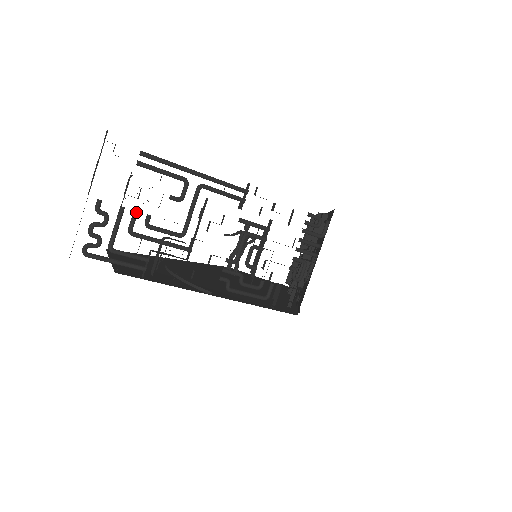
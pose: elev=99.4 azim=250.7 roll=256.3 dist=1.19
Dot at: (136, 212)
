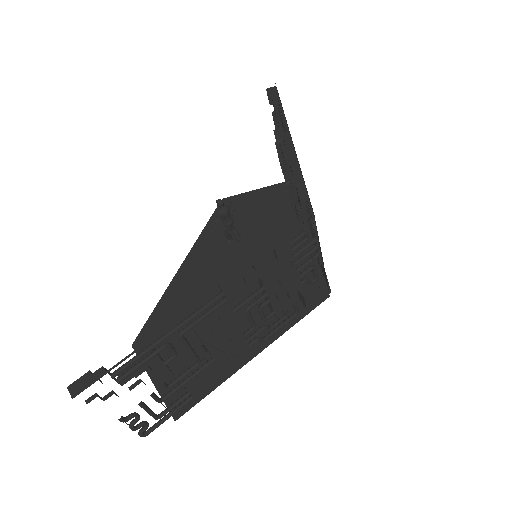
Dot at: (152, 394)
